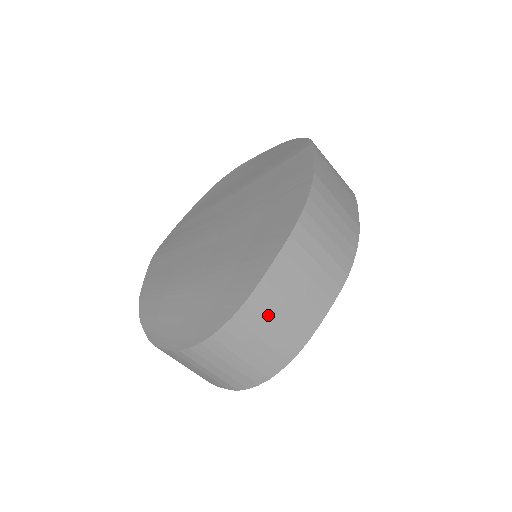
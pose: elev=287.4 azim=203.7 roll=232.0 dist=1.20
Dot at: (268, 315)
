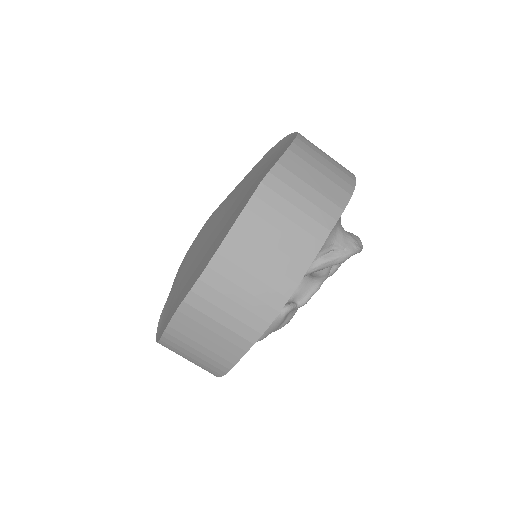
Dot at: (185, 347)
